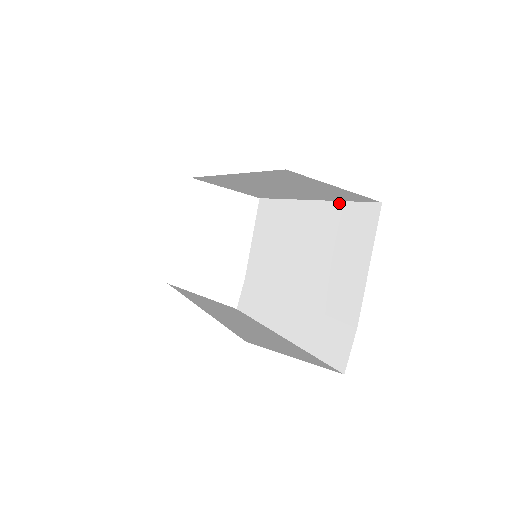
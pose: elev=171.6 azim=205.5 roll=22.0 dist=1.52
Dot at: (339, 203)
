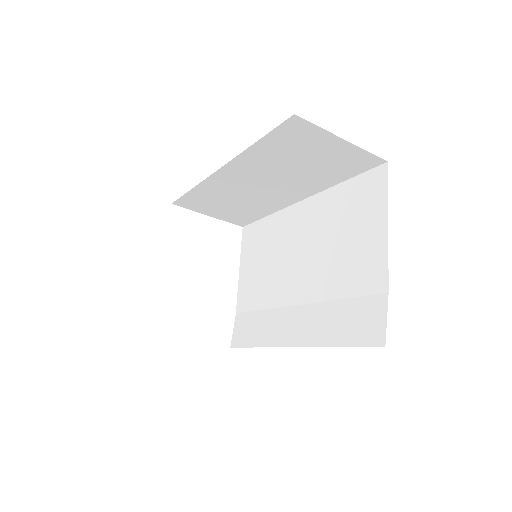
Dot at: (338, 186)
